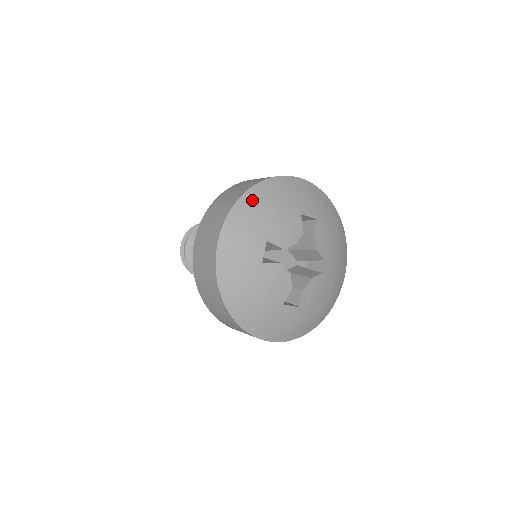
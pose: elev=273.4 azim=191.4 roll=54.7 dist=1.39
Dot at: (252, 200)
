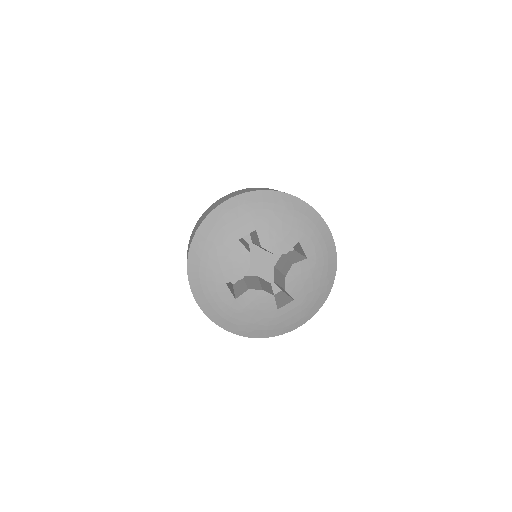
Dot at: (276, 199)
